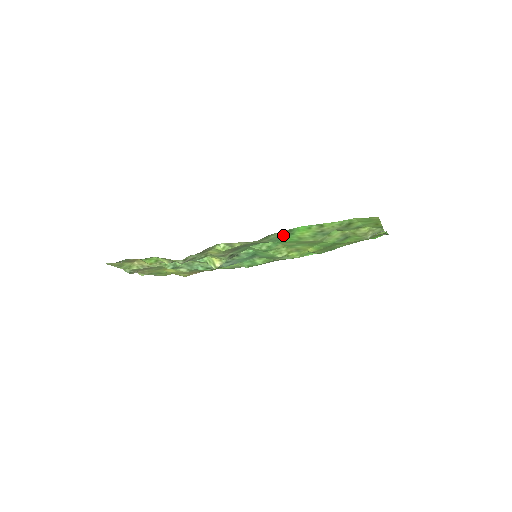
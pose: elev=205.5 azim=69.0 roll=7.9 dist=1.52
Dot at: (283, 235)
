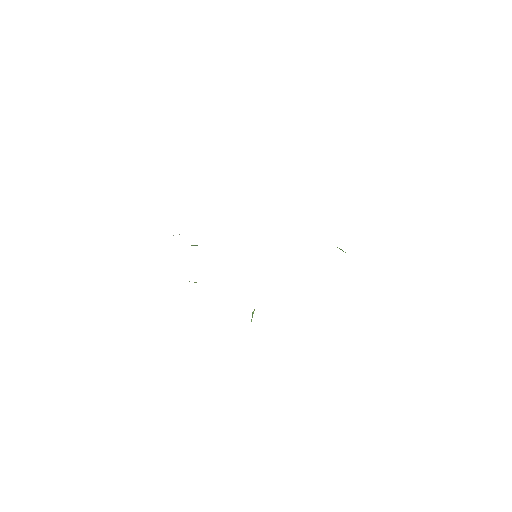
Dot at: occluded
